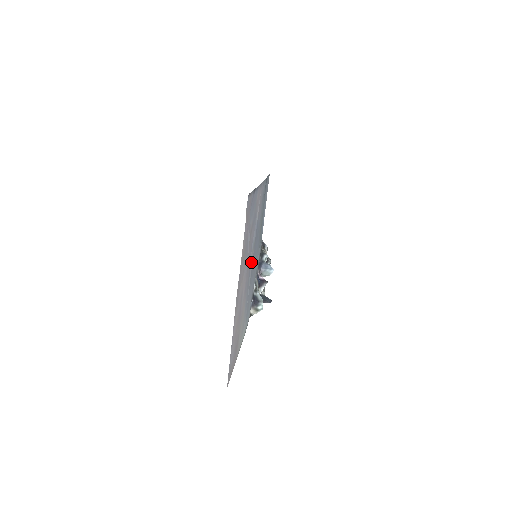
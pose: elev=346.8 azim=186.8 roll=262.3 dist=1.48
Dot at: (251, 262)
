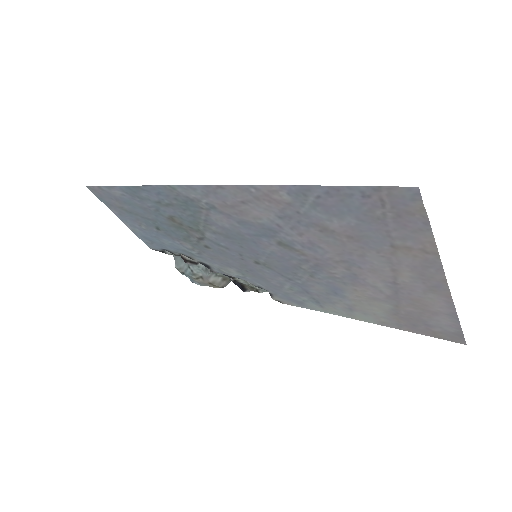
Dot at: (302, 260)
